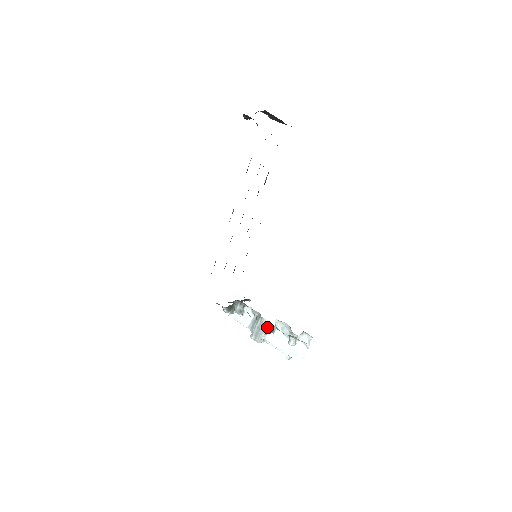
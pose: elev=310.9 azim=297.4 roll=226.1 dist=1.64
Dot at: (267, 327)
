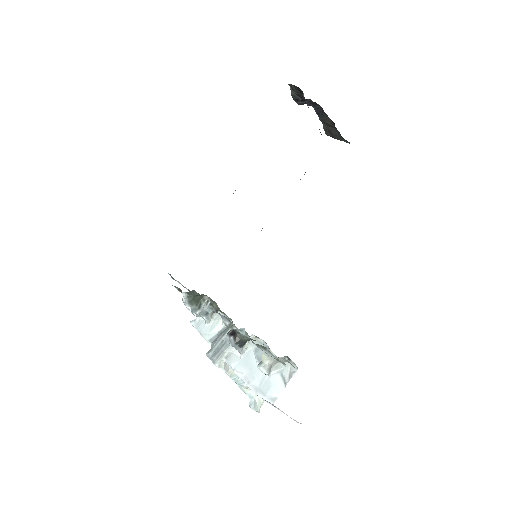
Dot at: occluded
